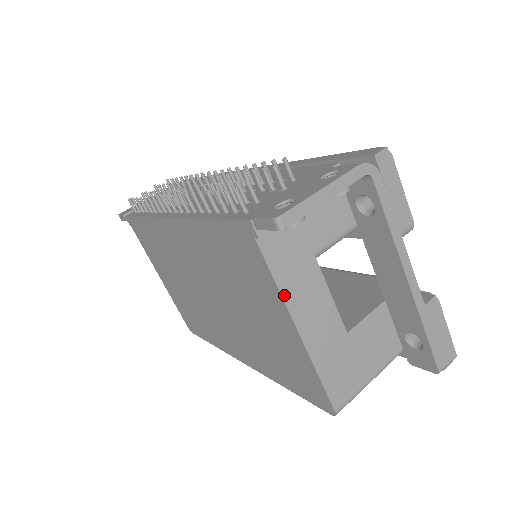
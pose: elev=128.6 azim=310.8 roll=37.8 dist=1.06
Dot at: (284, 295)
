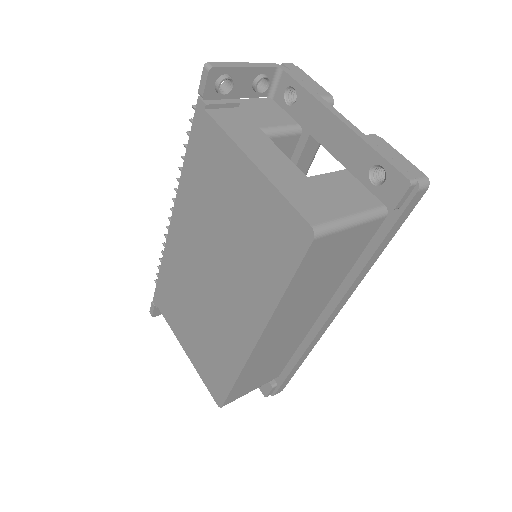
Dot at: (235, 140)
